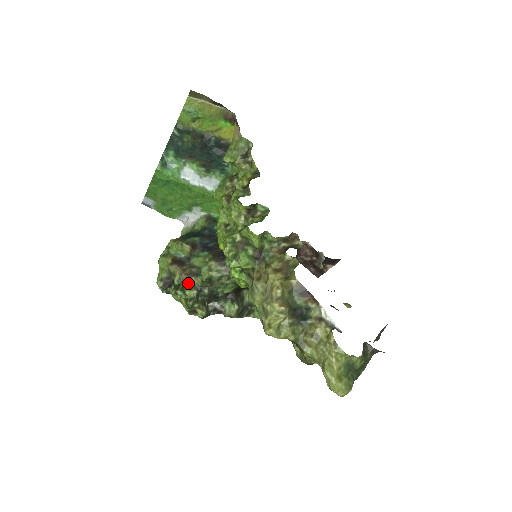
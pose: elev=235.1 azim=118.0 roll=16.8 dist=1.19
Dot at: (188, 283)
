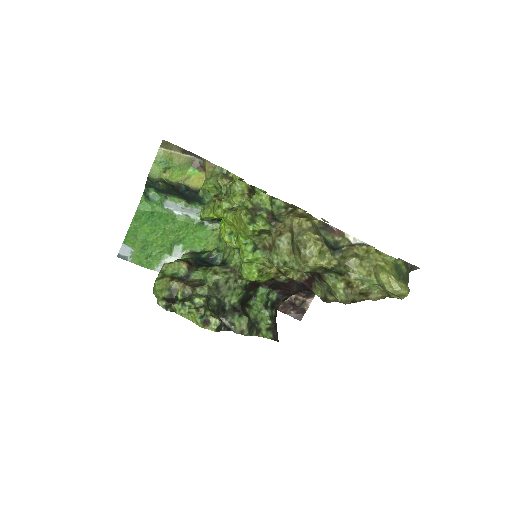
Dot at: (194, 294)
